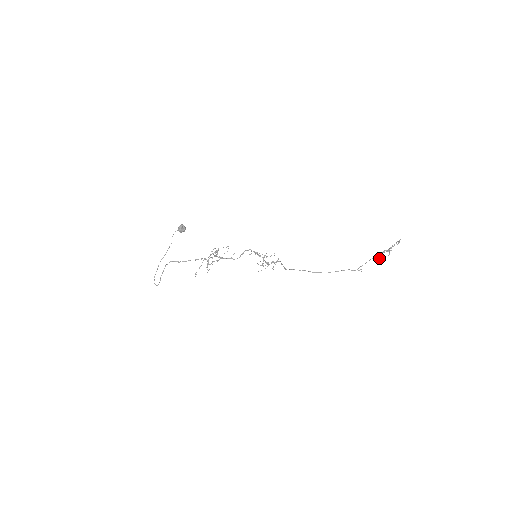
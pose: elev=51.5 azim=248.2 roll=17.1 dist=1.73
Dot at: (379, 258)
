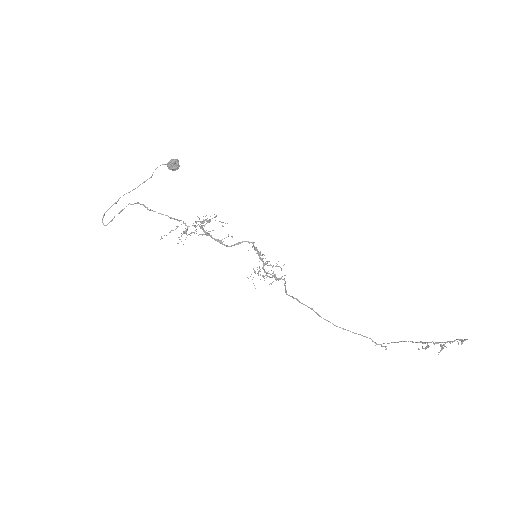
Dot at: occluded
